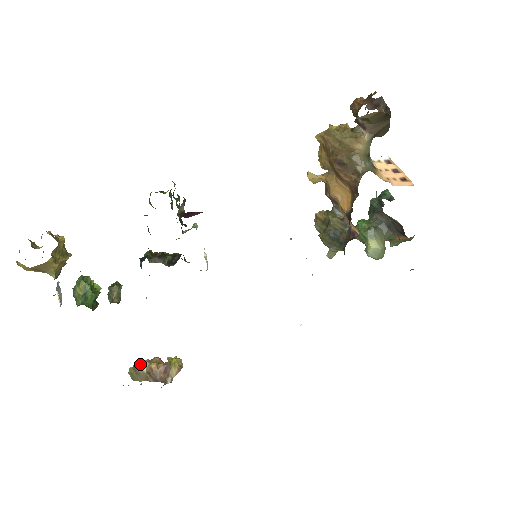
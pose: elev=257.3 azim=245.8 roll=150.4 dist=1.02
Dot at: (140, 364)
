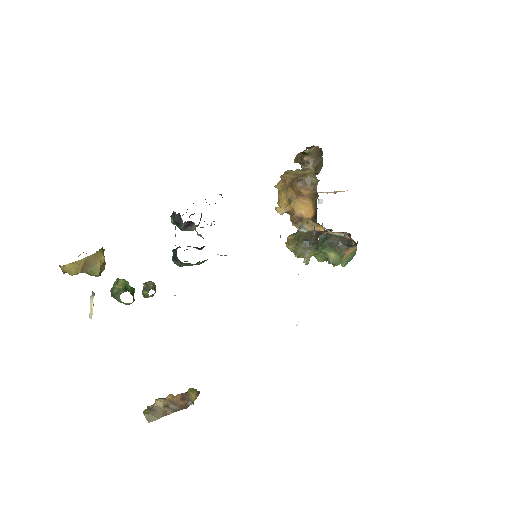
Dot at: (155, 401)
